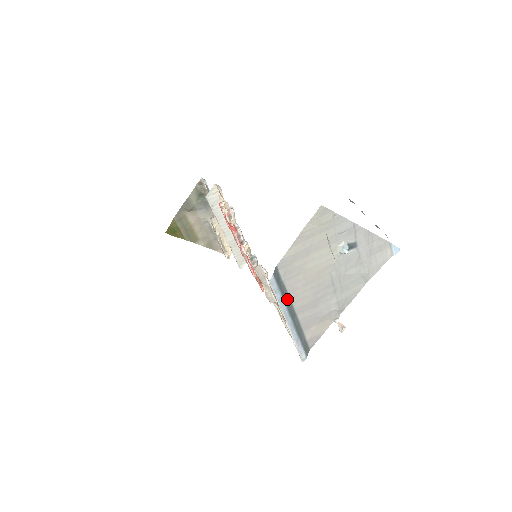
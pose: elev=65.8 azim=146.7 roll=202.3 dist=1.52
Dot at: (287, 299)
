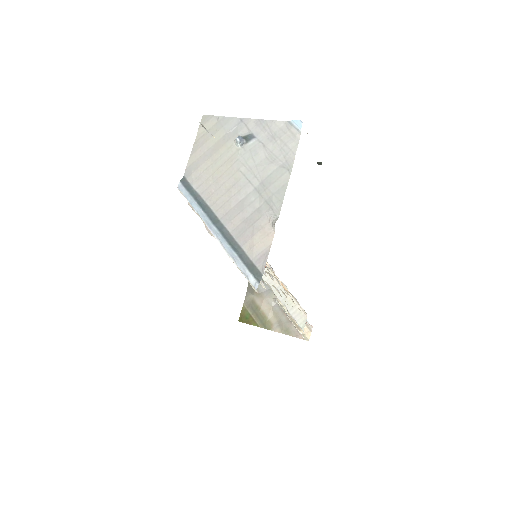
Dot at: (206, 208)
